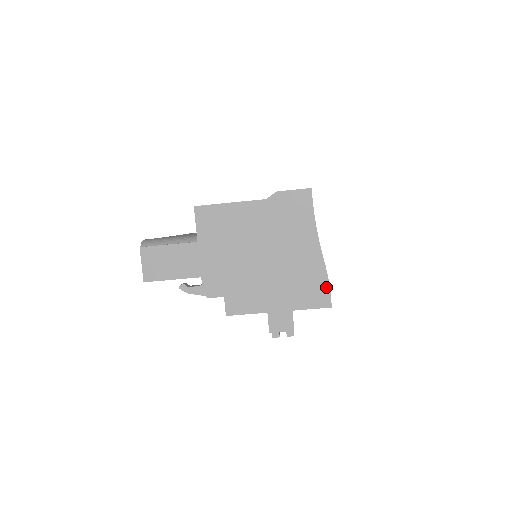
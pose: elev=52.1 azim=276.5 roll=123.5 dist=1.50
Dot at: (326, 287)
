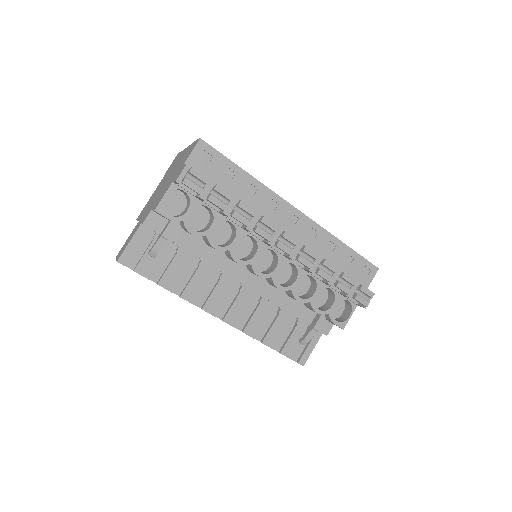
Dot at: occluded
